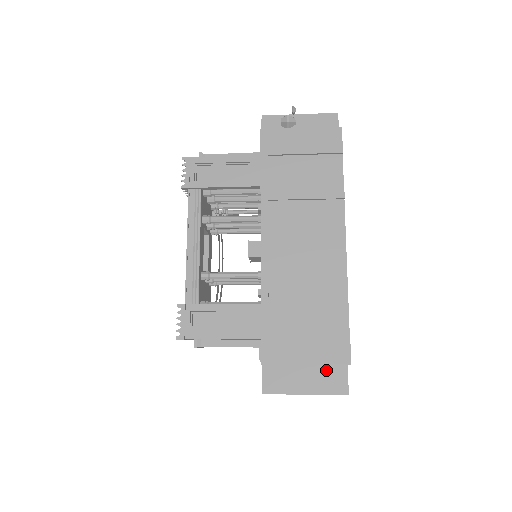
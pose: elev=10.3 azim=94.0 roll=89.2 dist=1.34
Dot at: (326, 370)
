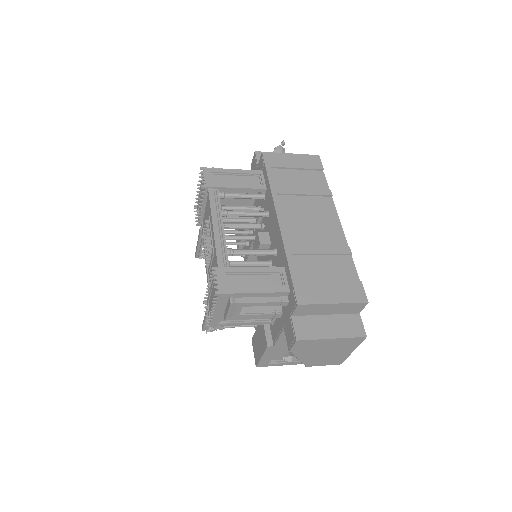
Dot at: (344, 319)
